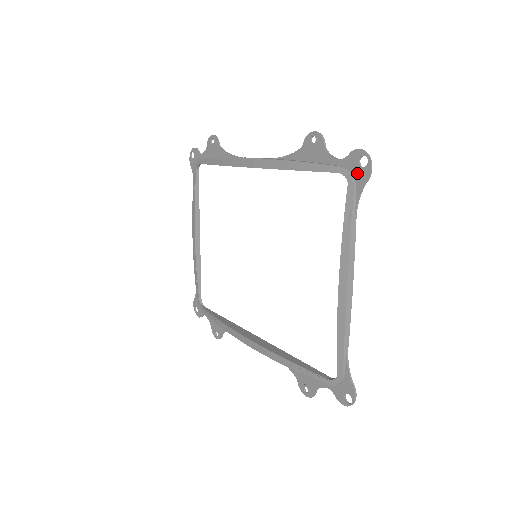
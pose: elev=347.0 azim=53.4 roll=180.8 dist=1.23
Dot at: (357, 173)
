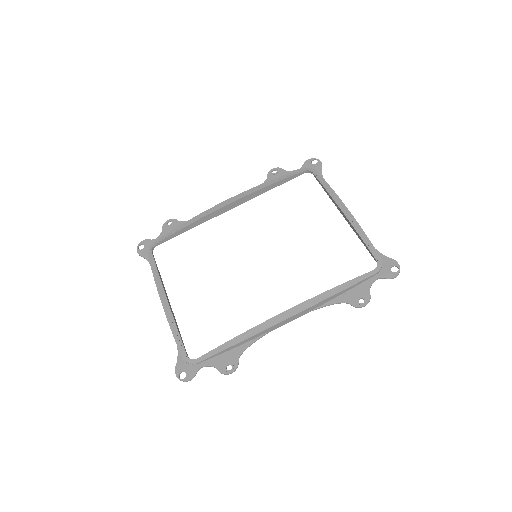
Dot at: (314, 167)
